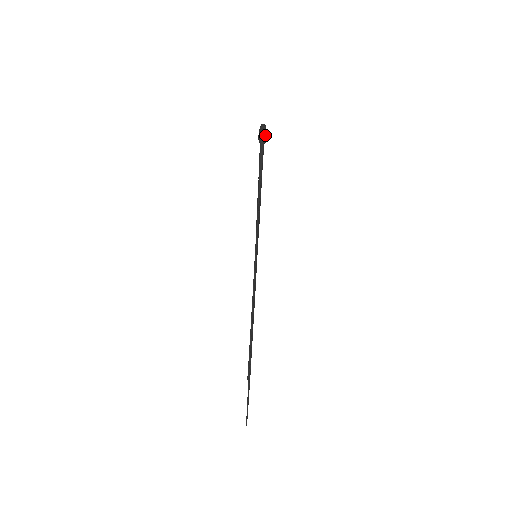
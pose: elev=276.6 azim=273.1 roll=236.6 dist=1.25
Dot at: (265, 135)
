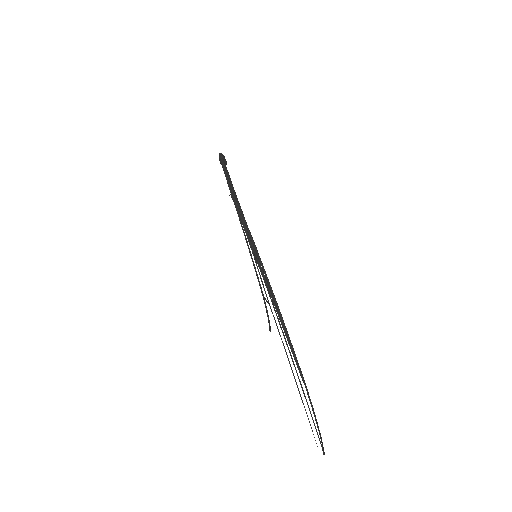
Dot at: (223, 157)
